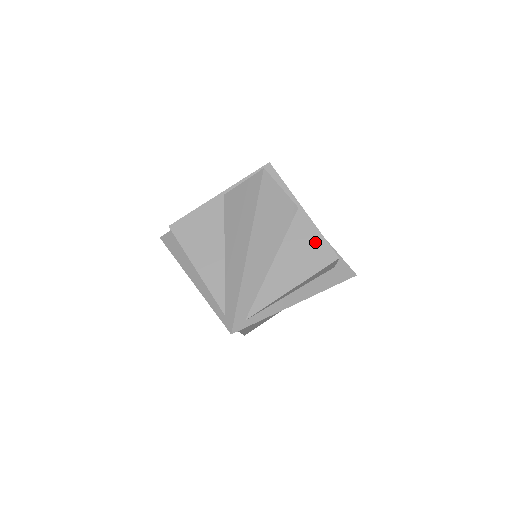
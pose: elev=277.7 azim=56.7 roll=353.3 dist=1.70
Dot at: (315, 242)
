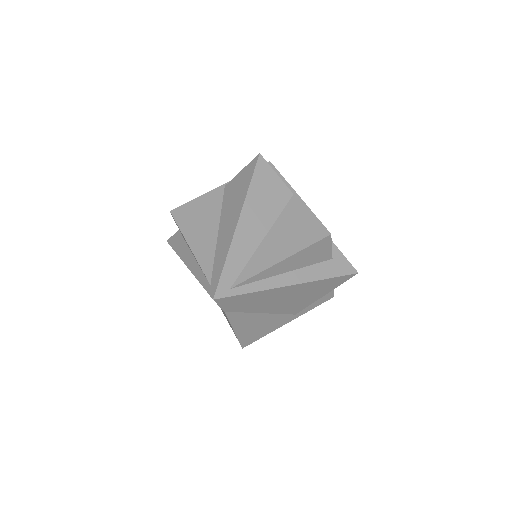
Dot at: (308, 221)
